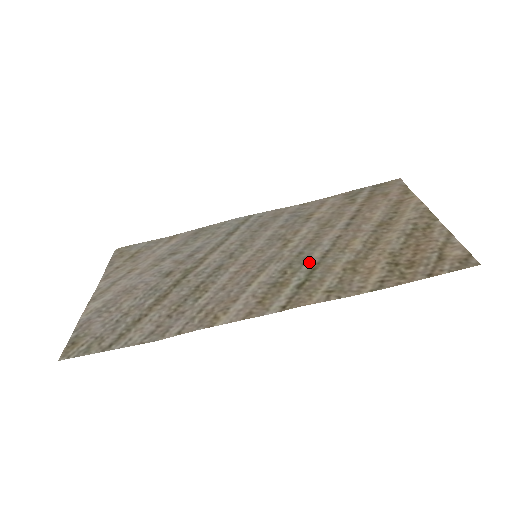
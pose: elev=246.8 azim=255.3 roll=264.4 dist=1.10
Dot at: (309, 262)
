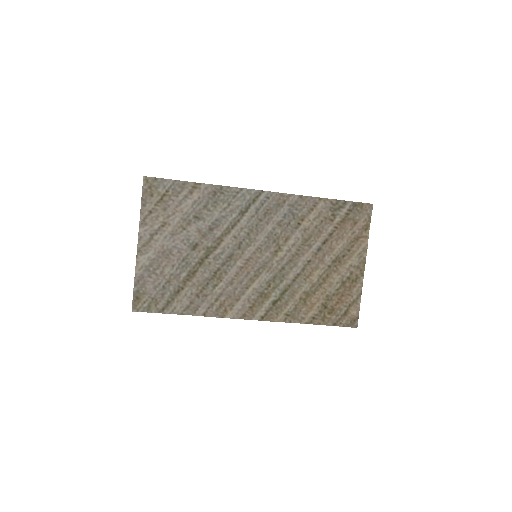
Dot at: (285, 282)
